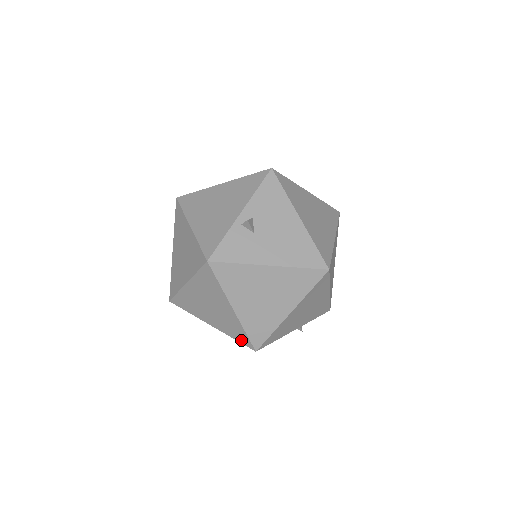
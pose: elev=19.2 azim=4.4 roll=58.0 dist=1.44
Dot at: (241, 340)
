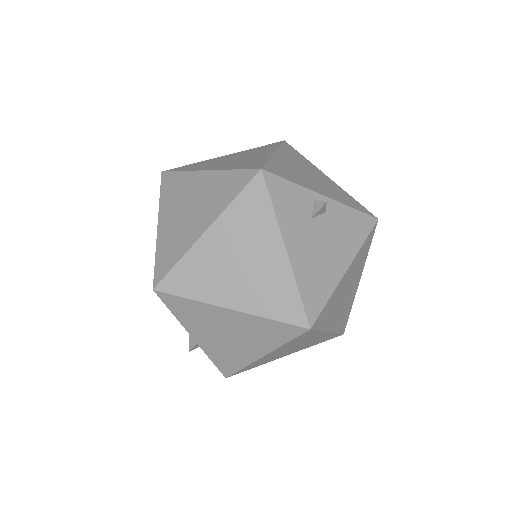
Dot at: (160, 265)
